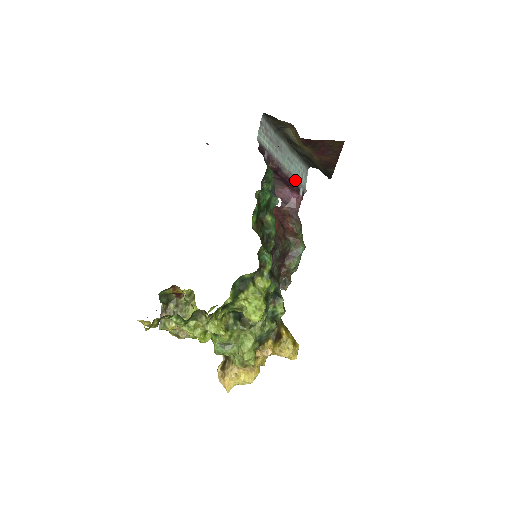
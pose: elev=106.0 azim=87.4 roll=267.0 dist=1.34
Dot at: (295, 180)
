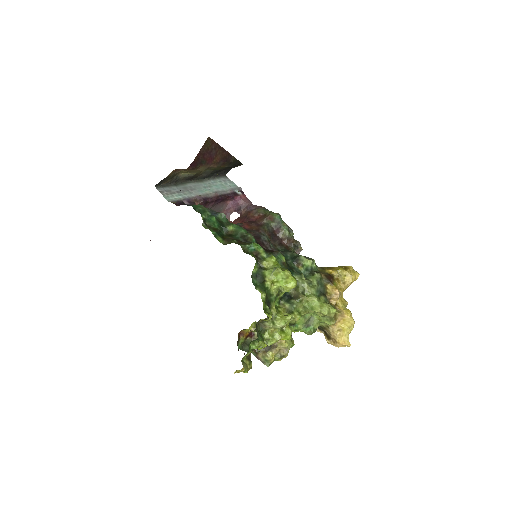
Dot at: (225, 192)
